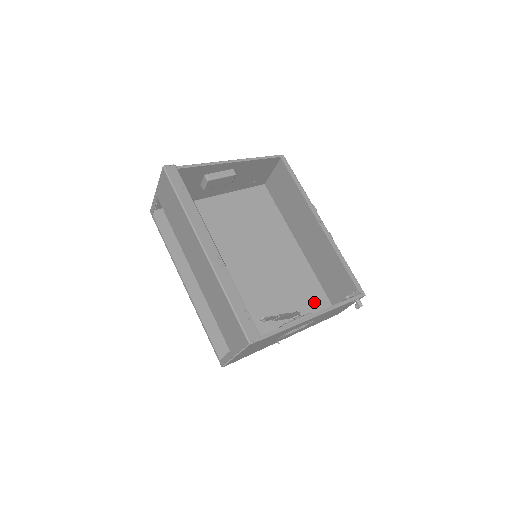
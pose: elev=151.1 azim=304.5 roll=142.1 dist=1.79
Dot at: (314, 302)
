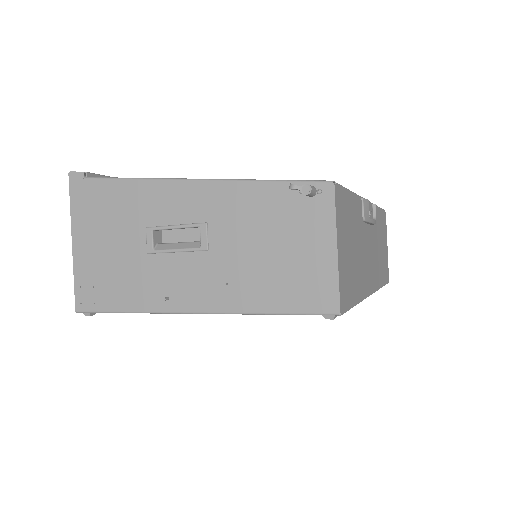
Dot at: occluded
